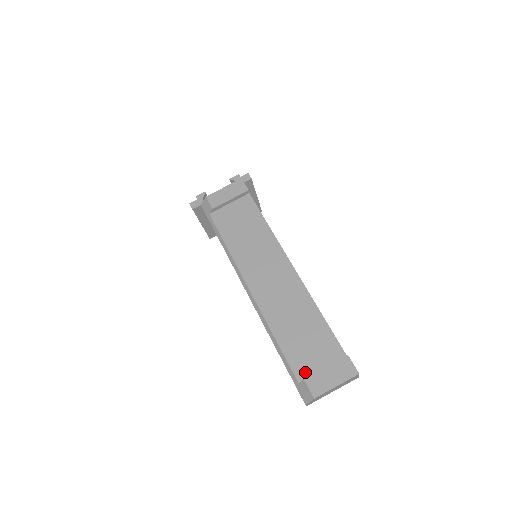
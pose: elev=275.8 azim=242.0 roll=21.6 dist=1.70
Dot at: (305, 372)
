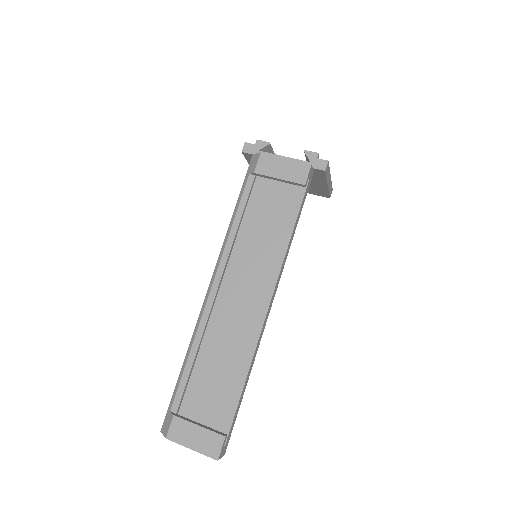
Dot at: (185, 407)
